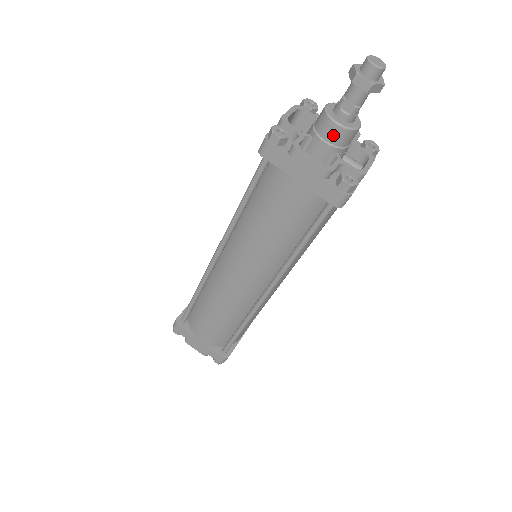
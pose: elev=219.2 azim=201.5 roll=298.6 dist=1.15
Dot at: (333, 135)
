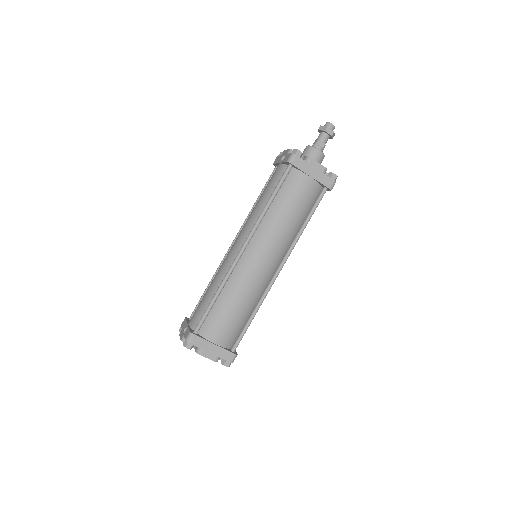
Dot at: (318, 157)
